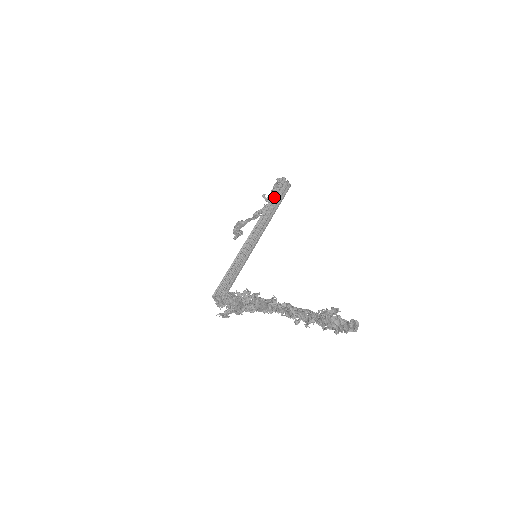
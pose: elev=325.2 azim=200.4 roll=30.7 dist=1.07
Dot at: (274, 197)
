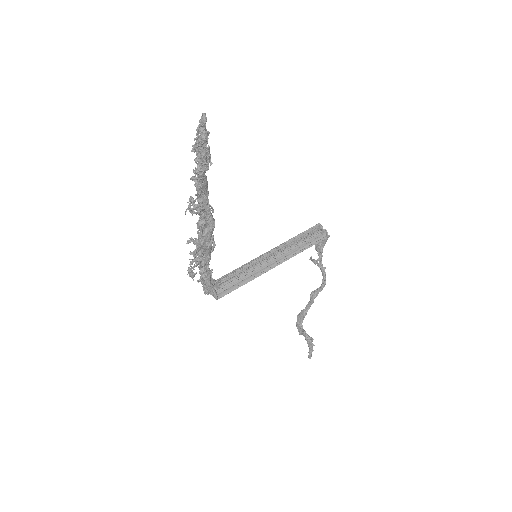
Dot at: (305, 236)
